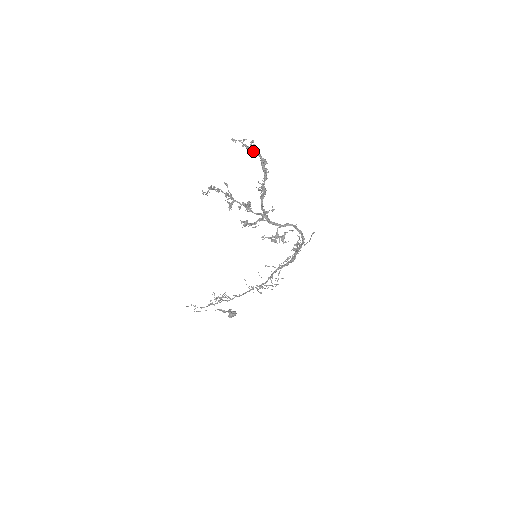
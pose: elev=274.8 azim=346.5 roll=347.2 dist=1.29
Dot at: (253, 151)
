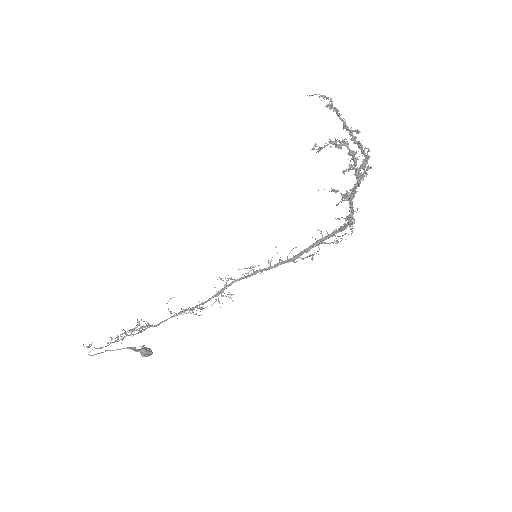
Dot at: (339, 115)
